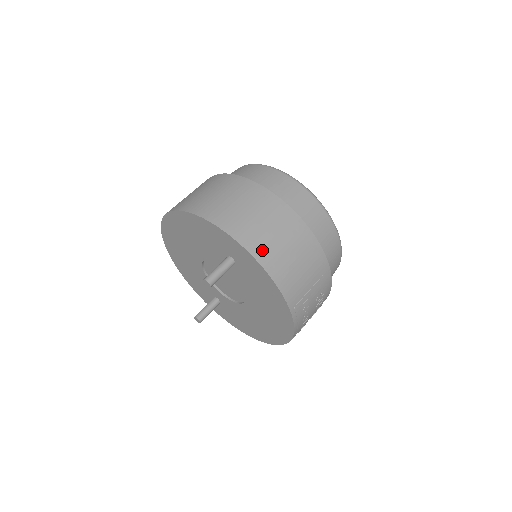
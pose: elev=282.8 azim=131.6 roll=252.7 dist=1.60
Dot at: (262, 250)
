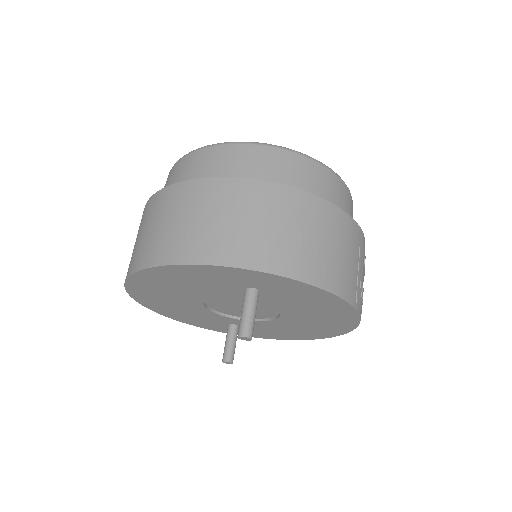
Dot at: (294, 263)
